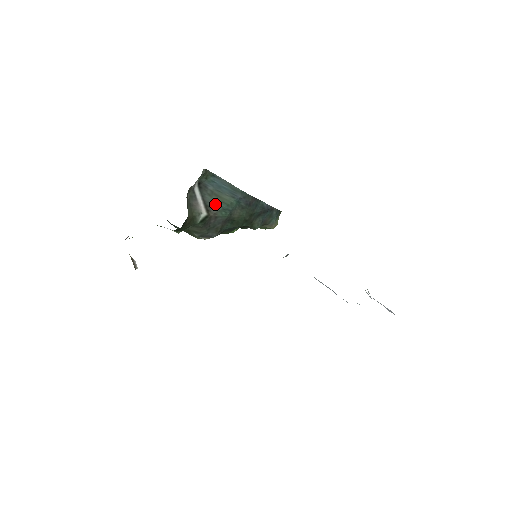
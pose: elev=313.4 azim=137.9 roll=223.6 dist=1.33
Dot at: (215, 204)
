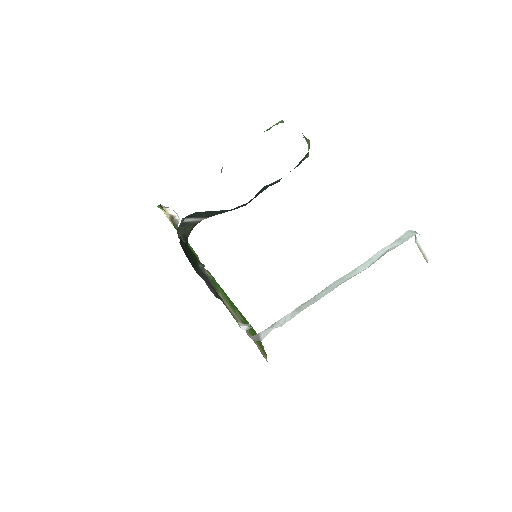
Dot at: (211, 214)
